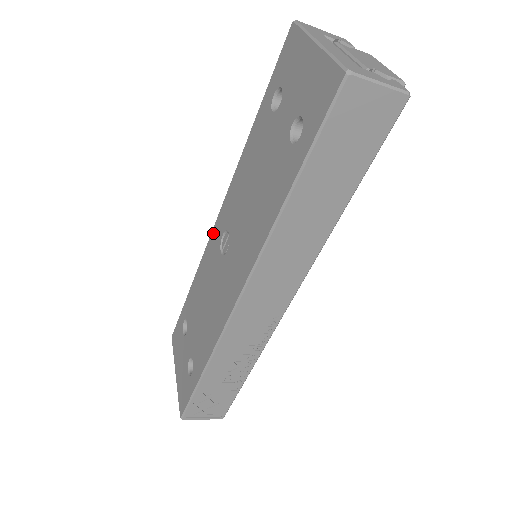
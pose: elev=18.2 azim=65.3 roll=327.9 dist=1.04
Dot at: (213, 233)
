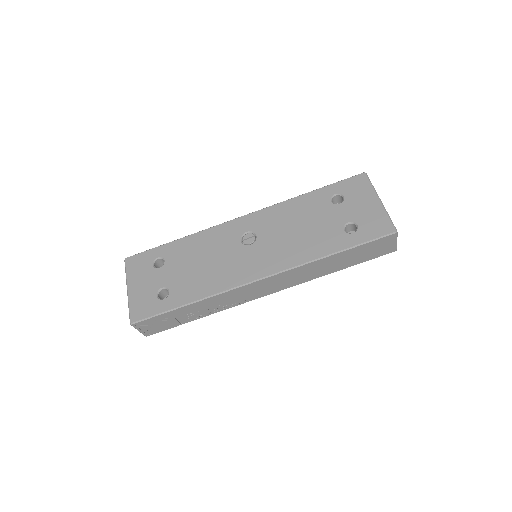
Dot at: (232, 223)
